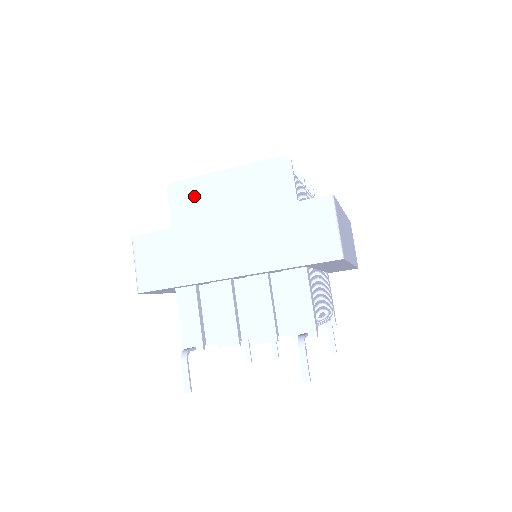
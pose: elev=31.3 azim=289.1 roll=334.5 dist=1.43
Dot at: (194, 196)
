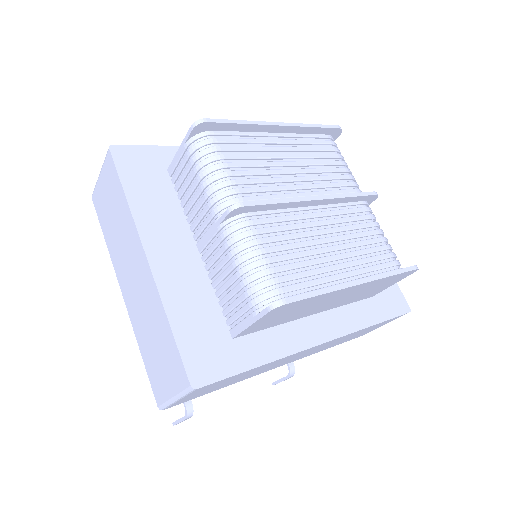
Dot at: (298, 309)
